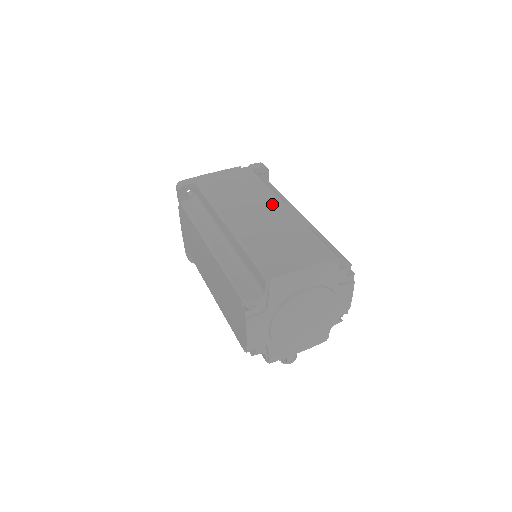
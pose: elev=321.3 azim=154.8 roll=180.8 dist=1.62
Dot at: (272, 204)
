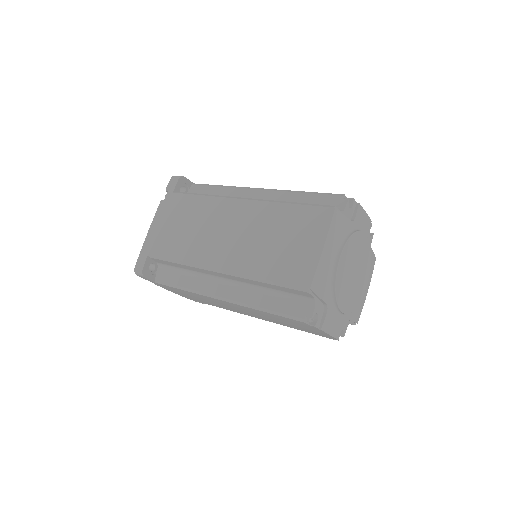
Dot at: (228, 212)
